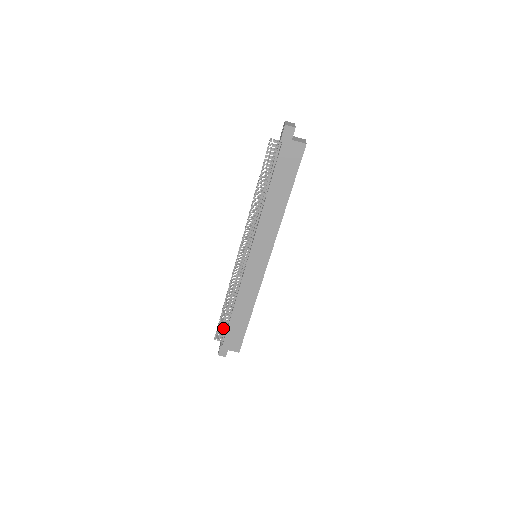
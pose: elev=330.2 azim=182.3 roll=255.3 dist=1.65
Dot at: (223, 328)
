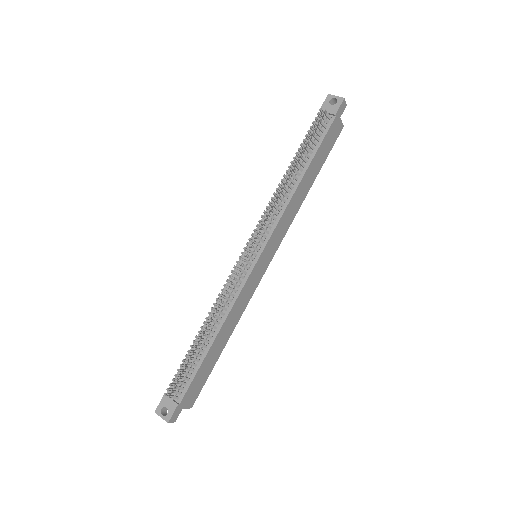
Dot at: (187, 373)
